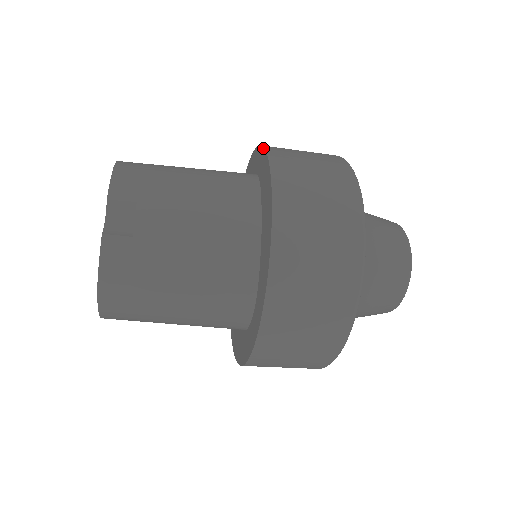
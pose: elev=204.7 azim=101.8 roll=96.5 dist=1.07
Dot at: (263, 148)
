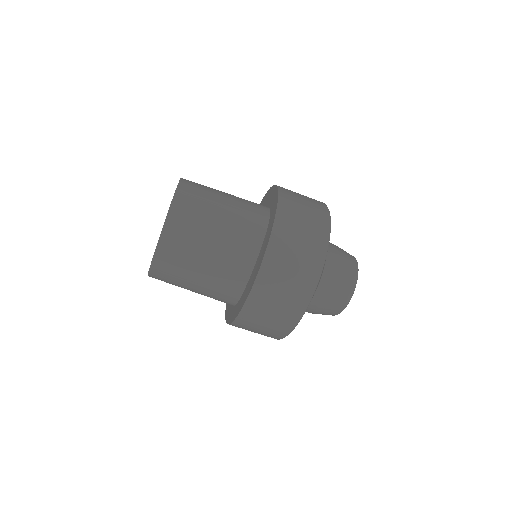
Dot at: occluded
